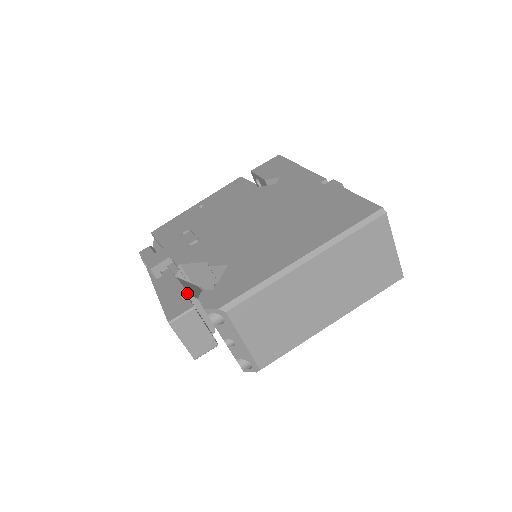
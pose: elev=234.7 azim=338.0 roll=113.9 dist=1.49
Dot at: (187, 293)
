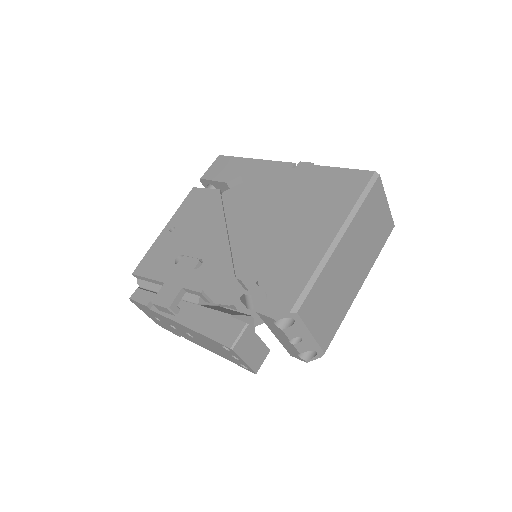
Dot at: (227, 314)
